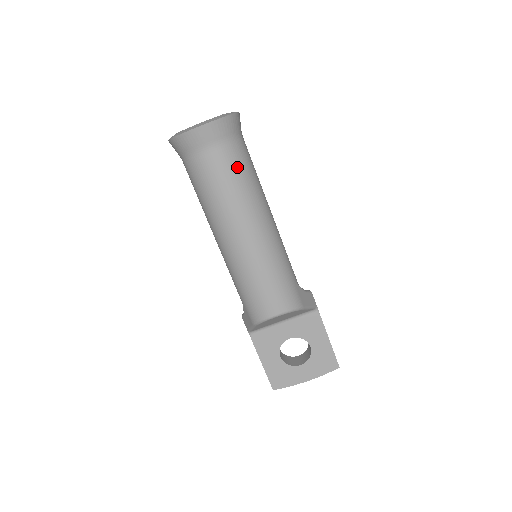
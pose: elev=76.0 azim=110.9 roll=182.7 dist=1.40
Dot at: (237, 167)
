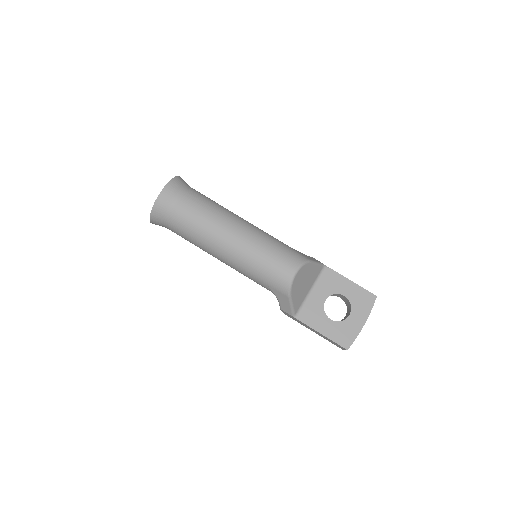
Dot at: (200, 200)
